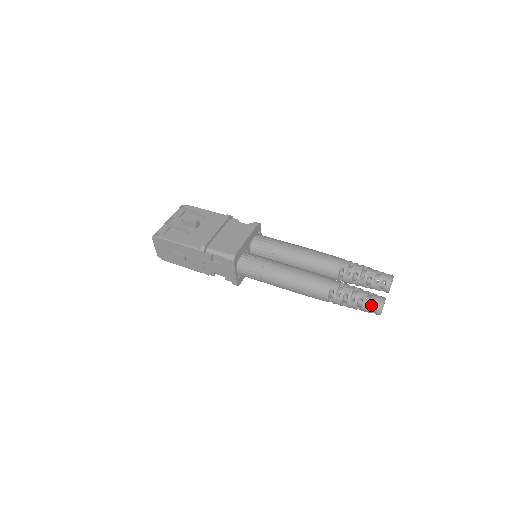
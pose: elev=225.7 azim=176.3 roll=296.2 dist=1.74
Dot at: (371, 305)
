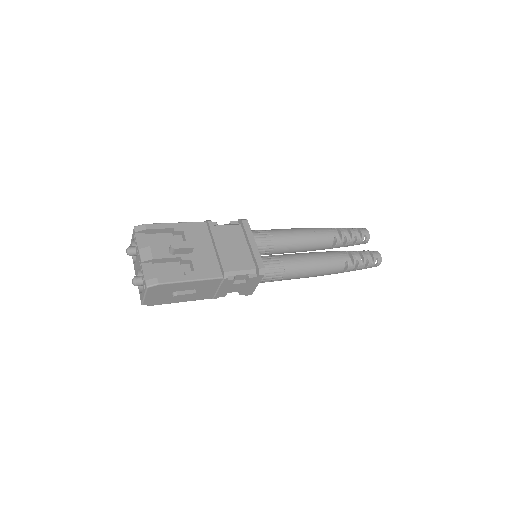
Dot at: occluded
